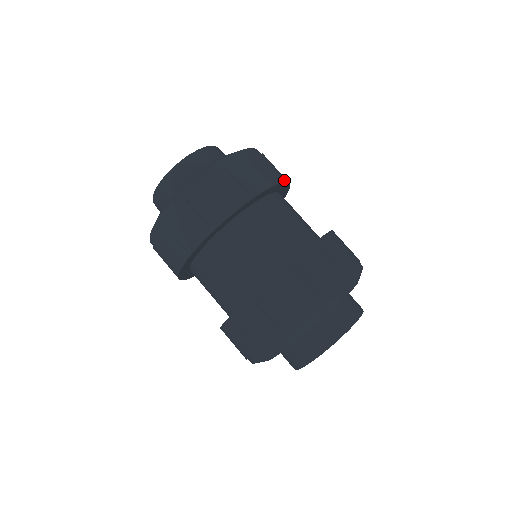
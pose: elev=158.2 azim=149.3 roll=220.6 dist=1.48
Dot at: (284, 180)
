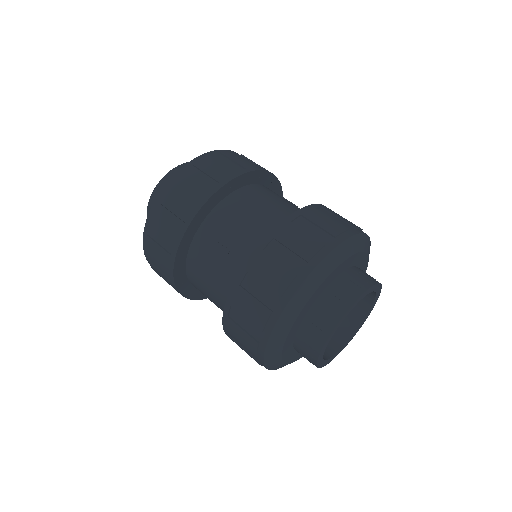
Dot at: (277, 179)
